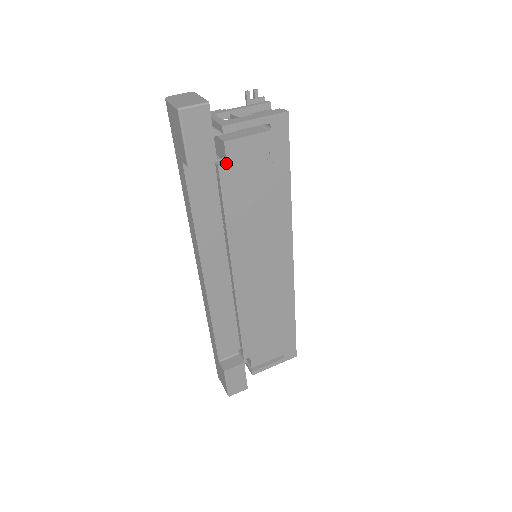
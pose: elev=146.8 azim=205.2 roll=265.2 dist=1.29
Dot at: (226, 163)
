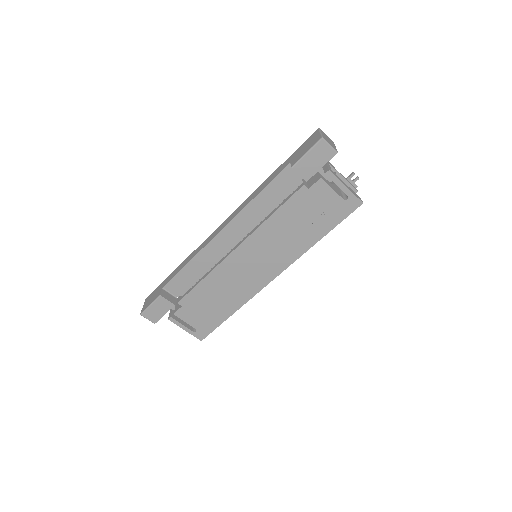
Dot at: (308, 188)
